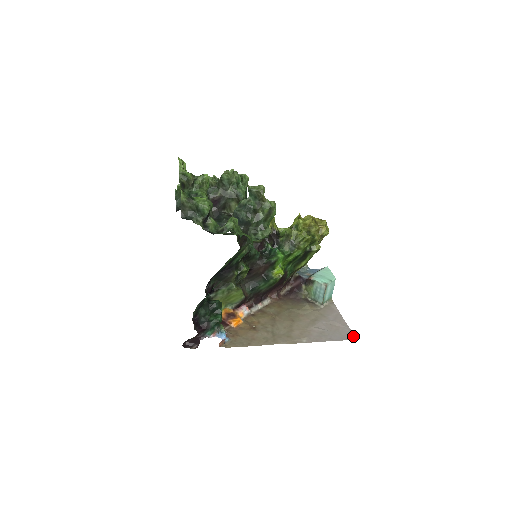
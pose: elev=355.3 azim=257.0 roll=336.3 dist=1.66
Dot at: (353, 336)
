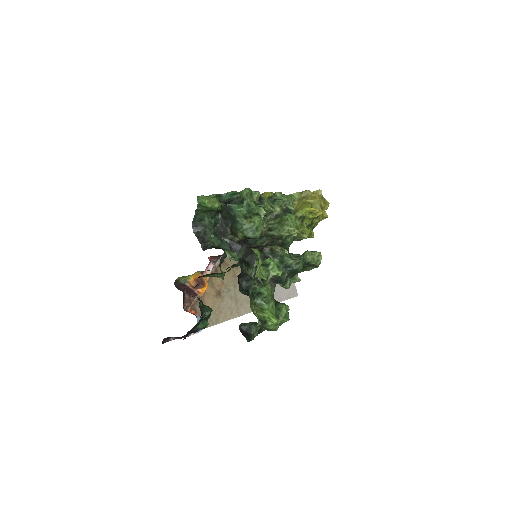
Dot at: (296, 291)
